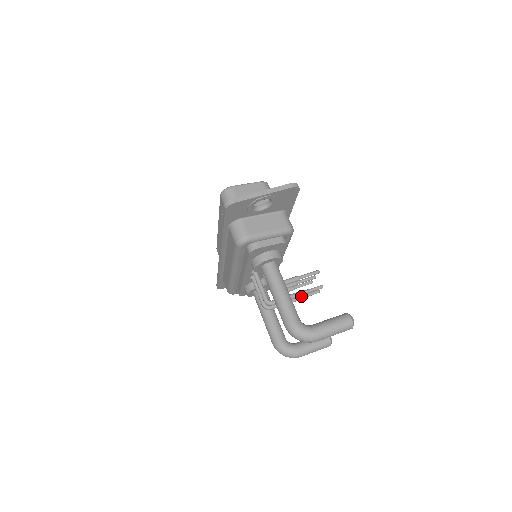
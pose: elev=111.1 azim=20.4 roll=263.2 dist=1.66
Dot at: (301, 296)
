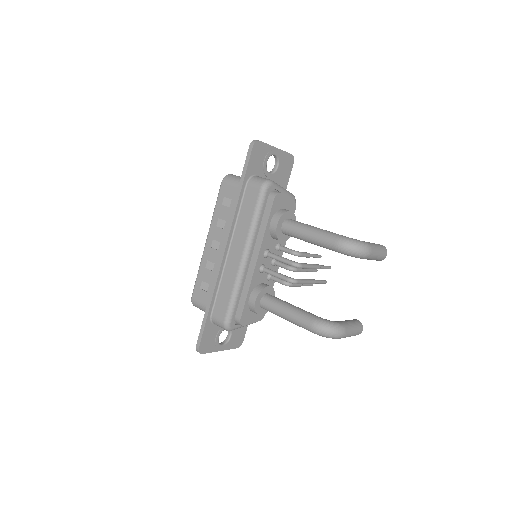
Dot at: (315, 280)
